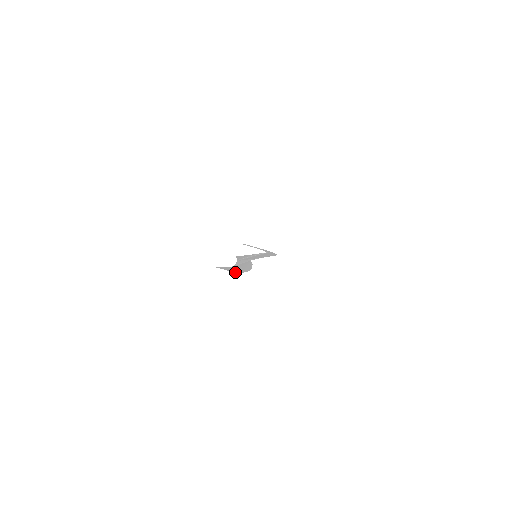
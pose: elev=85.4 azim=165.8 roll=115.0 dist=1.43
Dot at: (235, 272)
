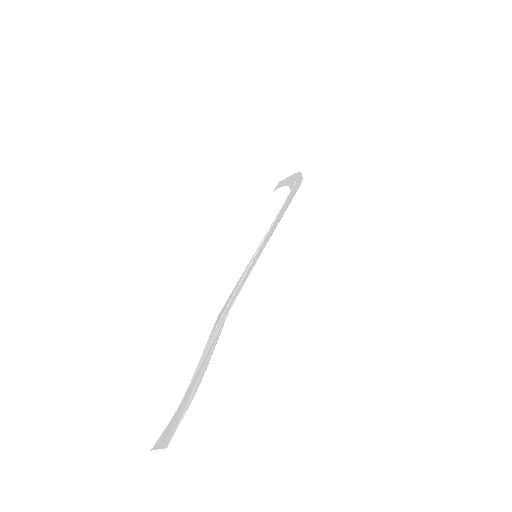
Dot at: (163, 447)
